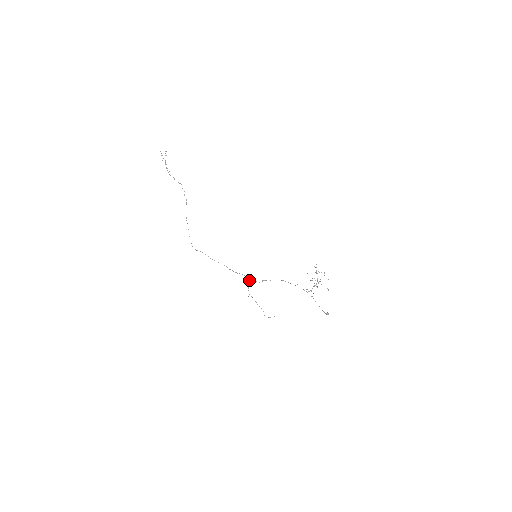
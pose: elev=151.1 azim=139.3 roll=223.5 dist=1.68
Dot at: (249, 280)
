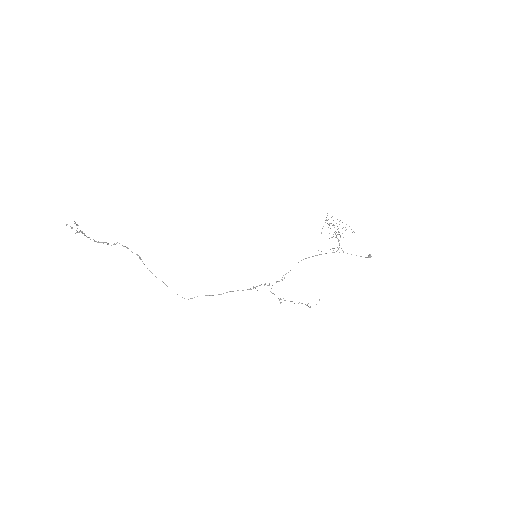
Dot at: occluded
